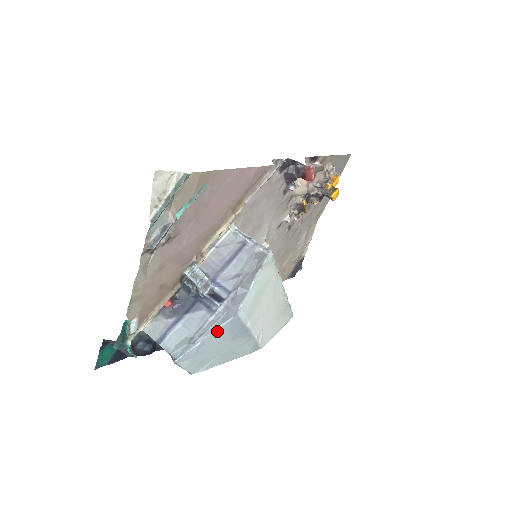
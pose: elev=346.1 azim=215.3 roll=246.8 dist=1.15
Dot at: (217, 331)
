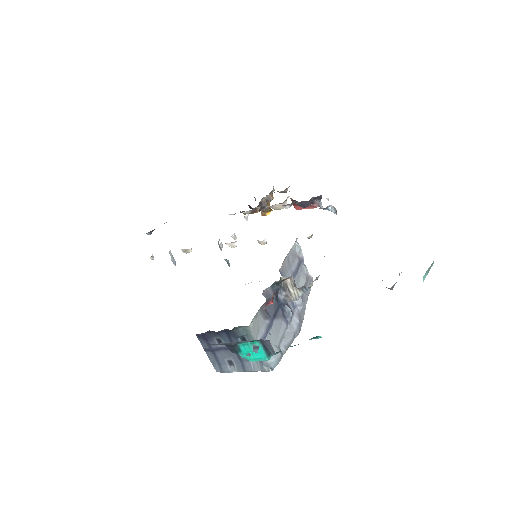
Dot at: occluded
